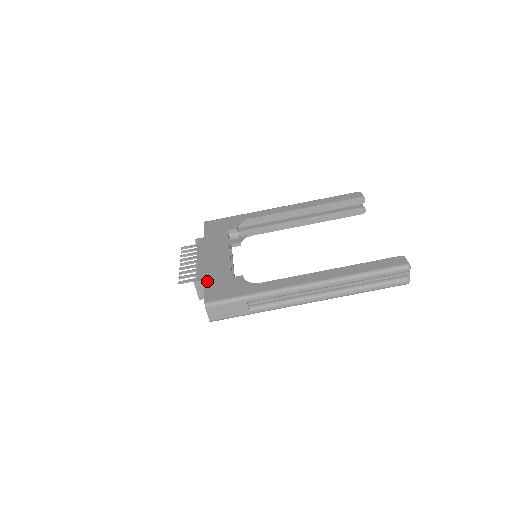
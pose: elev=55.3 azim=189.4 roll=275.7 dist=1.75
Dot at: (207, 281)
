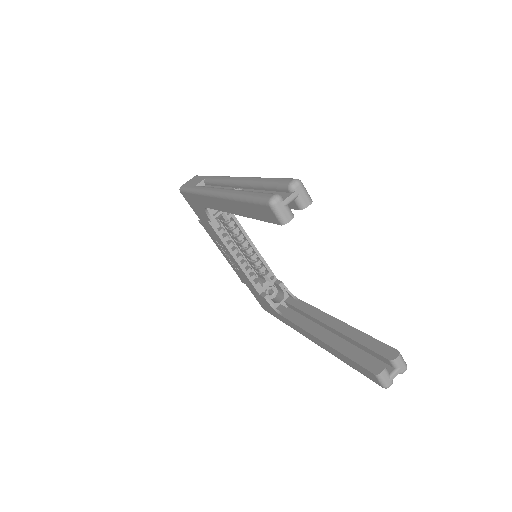
Dot at: occluded
